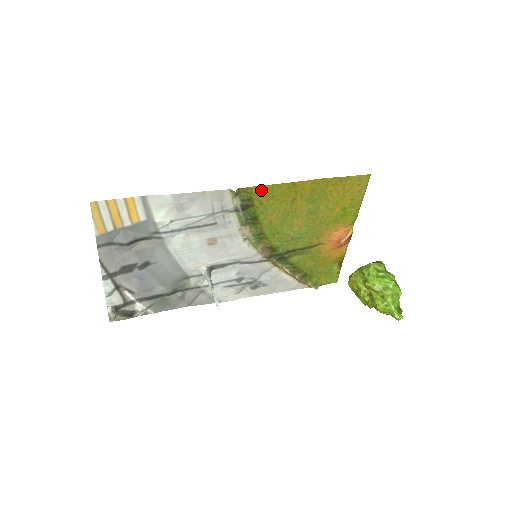
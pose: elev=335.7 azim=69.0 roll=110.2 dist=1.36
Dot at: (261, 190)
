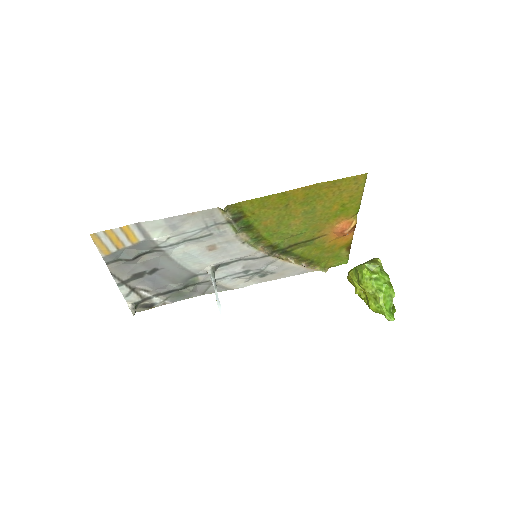
Dot at: (250, 203)
